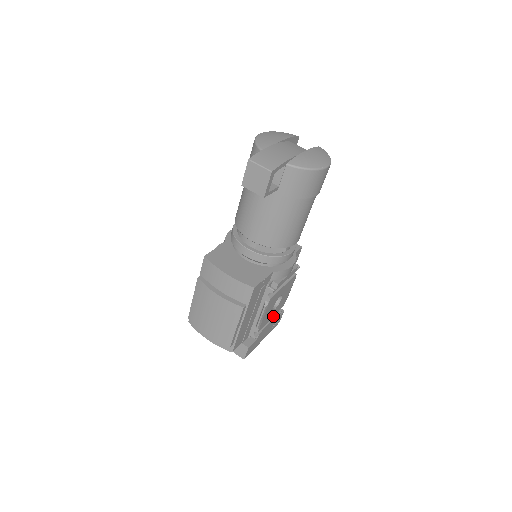
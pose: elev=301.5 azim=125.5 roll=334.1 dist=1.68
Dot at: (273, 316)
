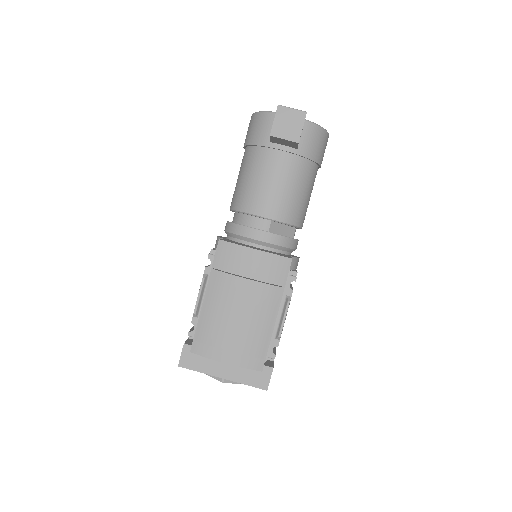
Dot at: occluded
